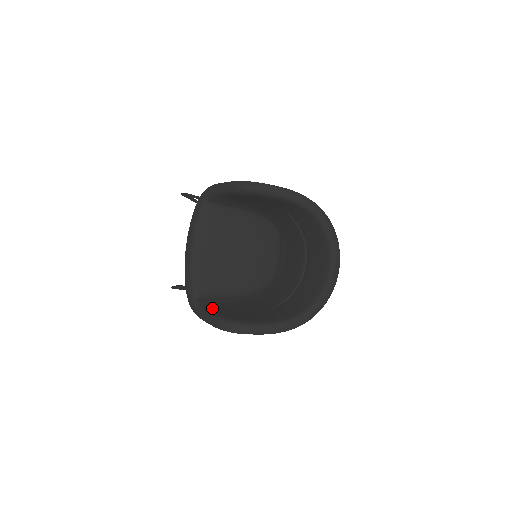
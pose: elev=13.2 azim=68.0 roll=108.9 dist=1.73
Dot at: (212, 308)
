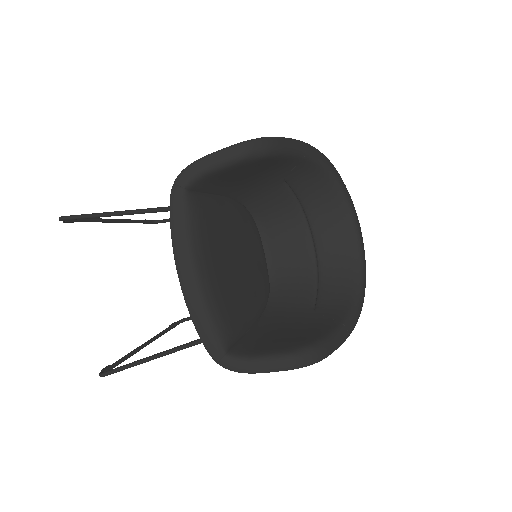
Dot at: (258, 349)
